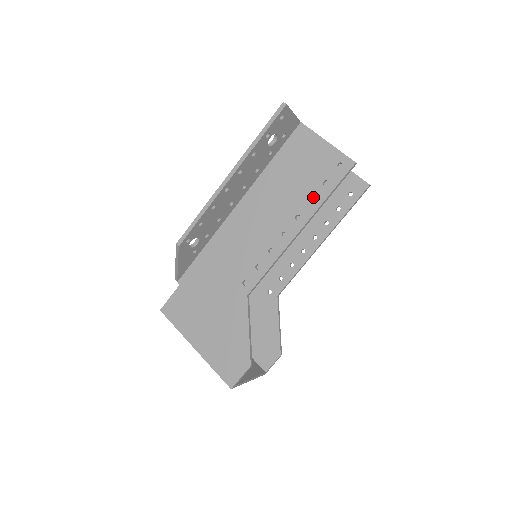
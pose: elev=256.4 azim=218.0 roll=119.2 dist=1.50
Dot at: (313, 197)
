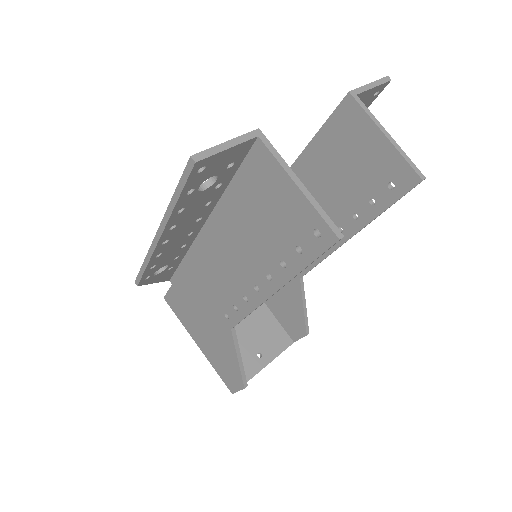
Dot at: (284, 261)
